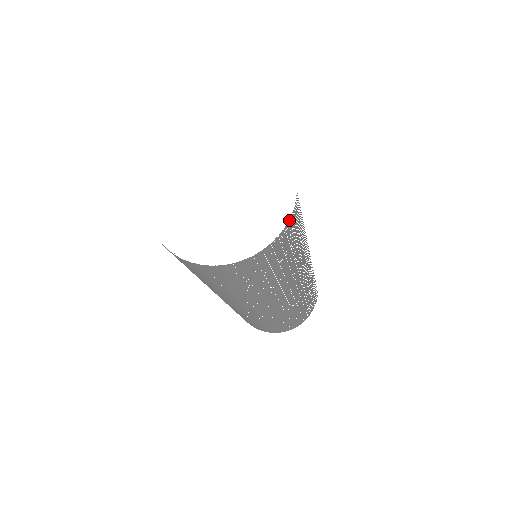
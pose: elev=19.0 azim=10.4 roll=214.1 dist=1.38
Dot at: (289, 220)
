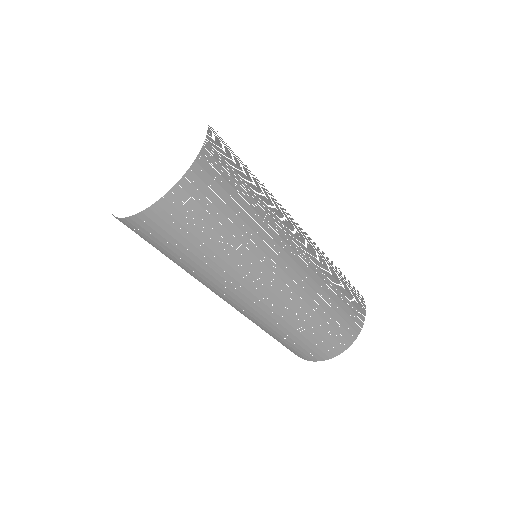
Dot at: occluded
